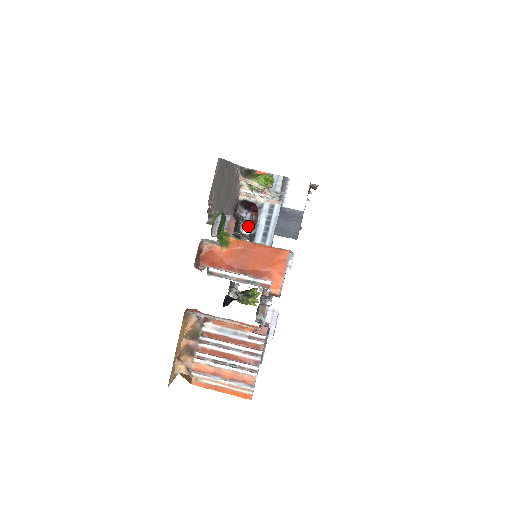
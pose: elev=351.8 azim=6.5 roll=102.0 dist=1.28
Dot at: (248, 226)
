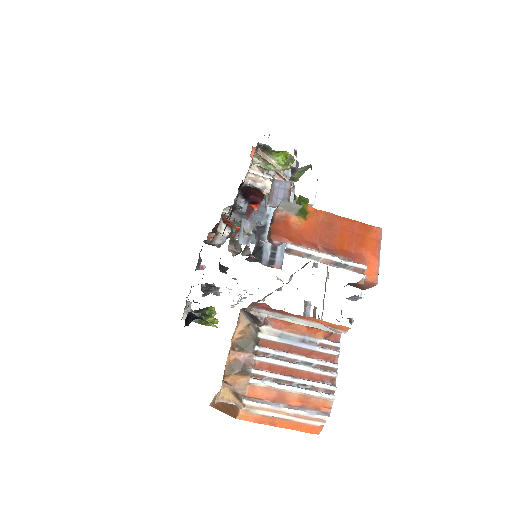
Dot at: occluded
